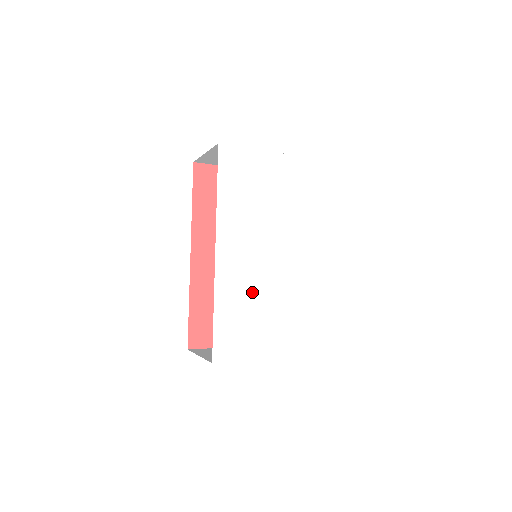
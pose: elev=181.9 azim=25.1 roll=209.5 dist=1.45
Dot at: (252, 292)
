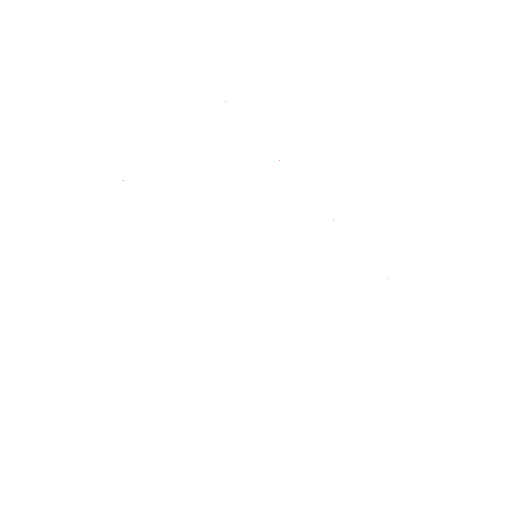
Dot at: (272, 330)
